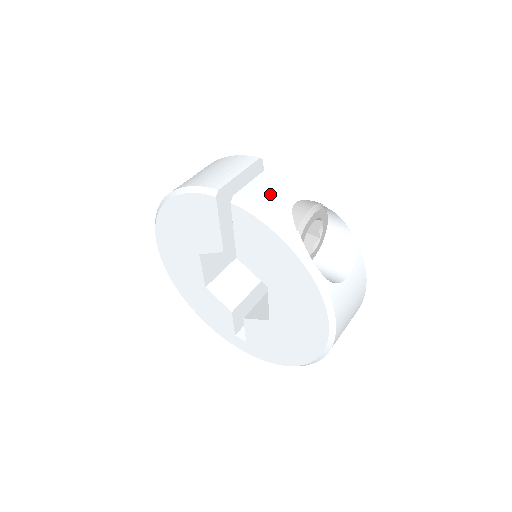
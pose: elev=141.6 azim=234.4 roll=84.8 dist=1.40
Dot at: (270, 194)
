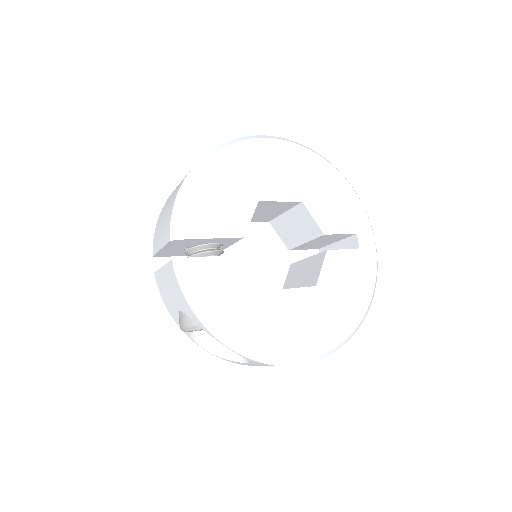
Dot at: (166, 292)
